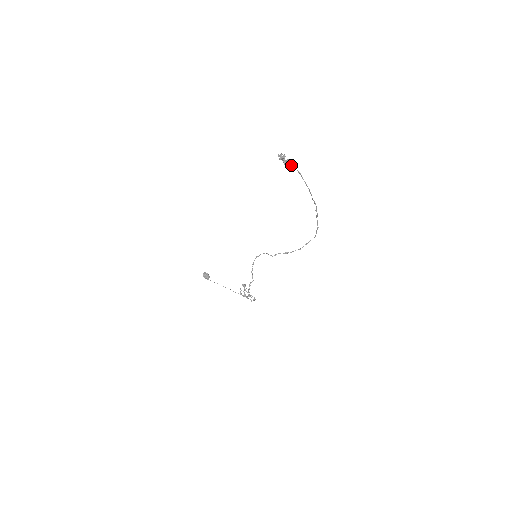
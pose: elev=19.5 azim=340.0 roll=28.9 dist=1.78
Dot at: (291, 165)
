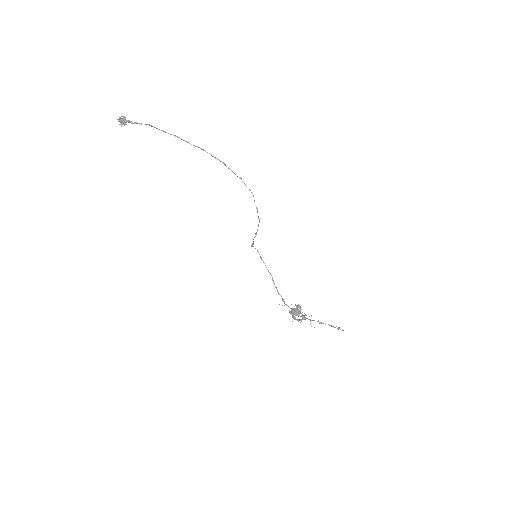
Dot at: (131, 122)
